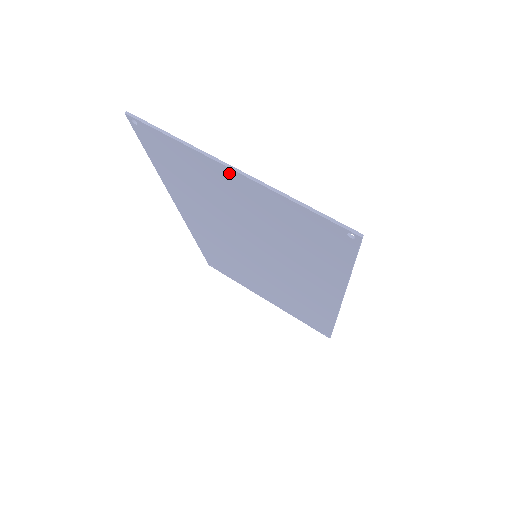
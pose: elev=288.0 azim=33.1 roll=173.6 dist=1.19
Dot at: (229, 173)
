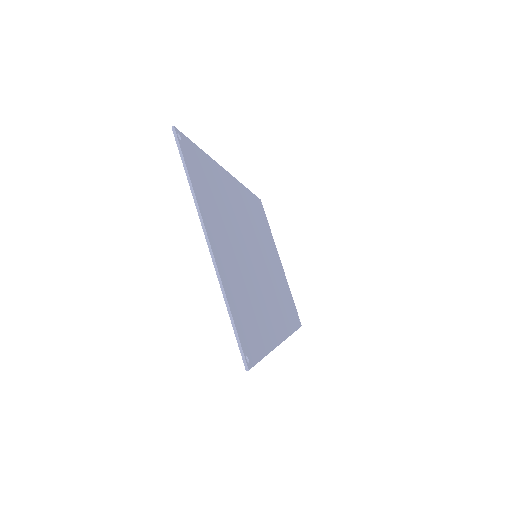
Dot at: (209, 240)
